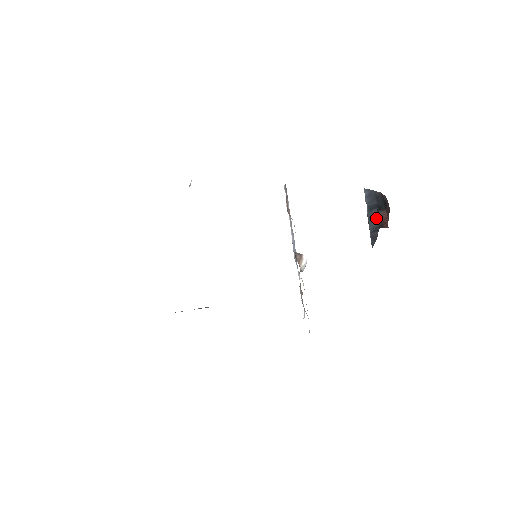
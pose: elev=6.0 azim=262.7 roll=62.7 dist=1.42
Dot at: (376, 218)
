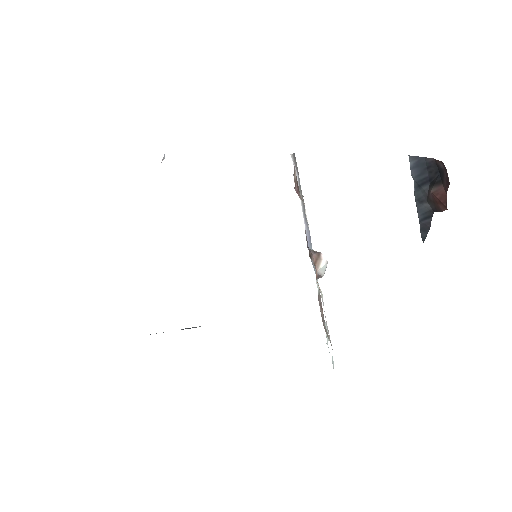
Dot at: (428, 198)
